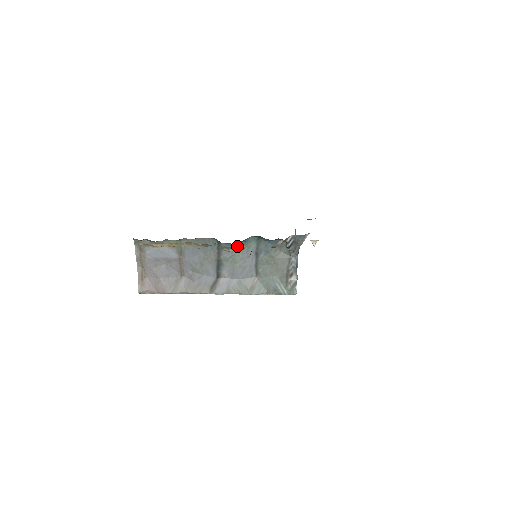
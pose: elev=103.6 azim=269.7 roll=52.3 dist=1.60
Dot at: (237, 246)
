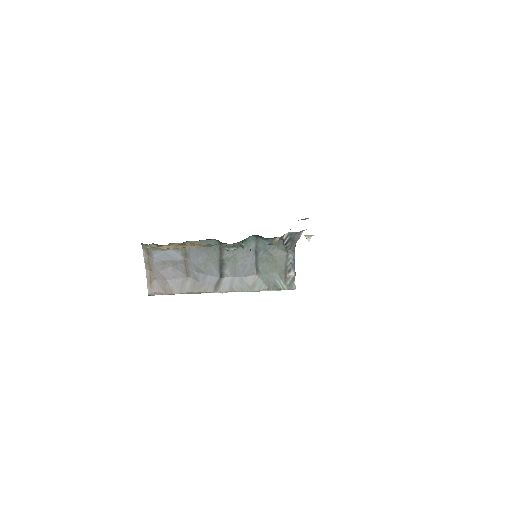
Dot at: (237, 245)
